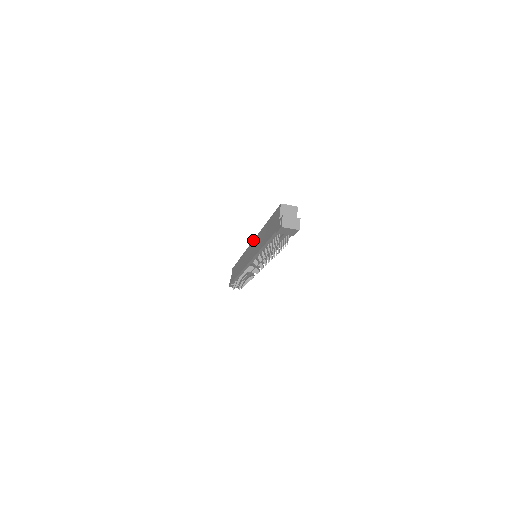
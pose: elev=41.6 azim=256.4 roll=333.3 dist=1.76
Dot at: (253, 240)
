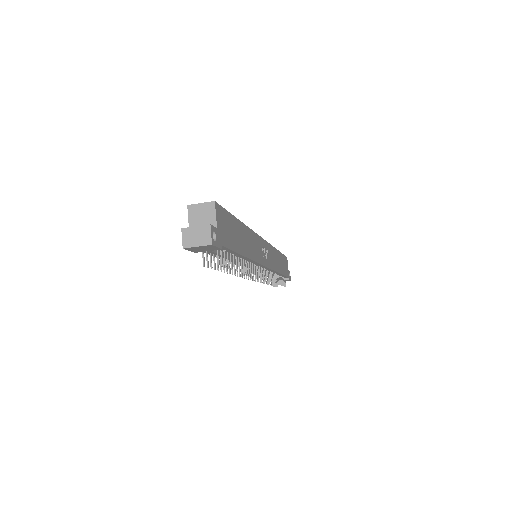
Dot at: occluded
